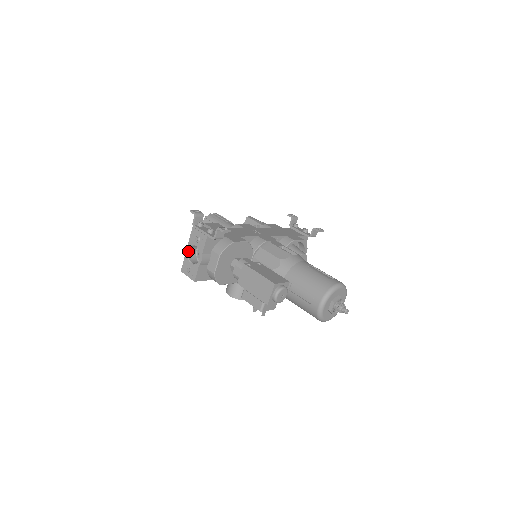
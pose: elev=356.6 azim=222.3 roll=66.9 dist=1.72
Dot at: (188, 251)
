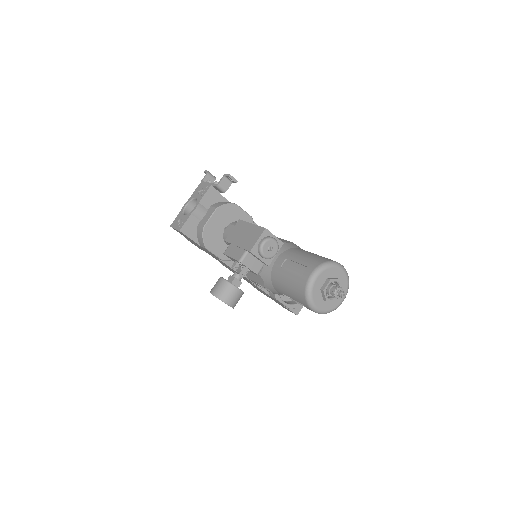
Dot at: (186, 206)
